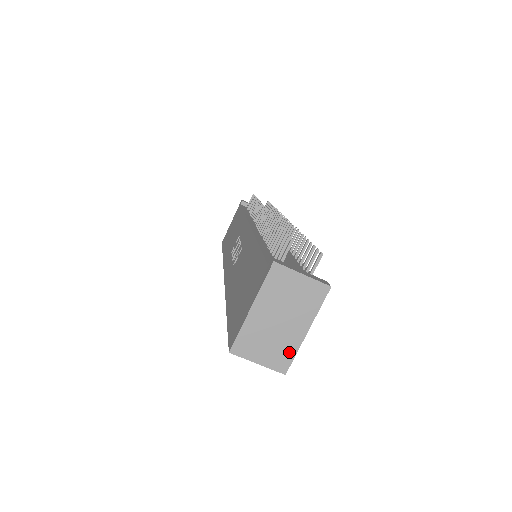
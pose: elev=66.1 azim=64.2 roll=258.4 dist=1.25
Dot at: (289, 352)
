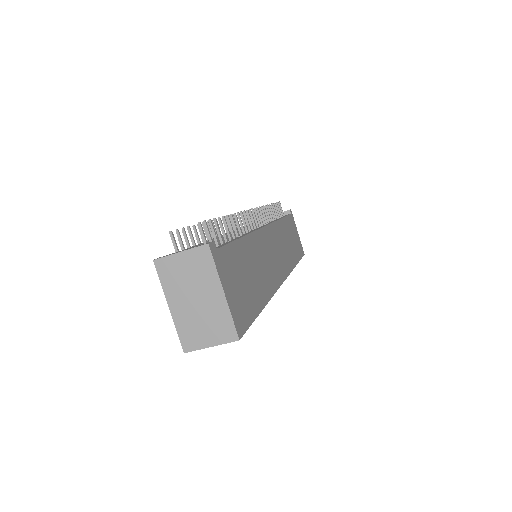
Dot at: (225, 320)
